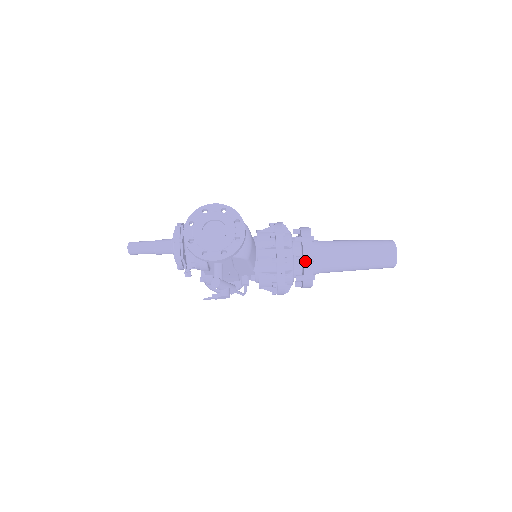
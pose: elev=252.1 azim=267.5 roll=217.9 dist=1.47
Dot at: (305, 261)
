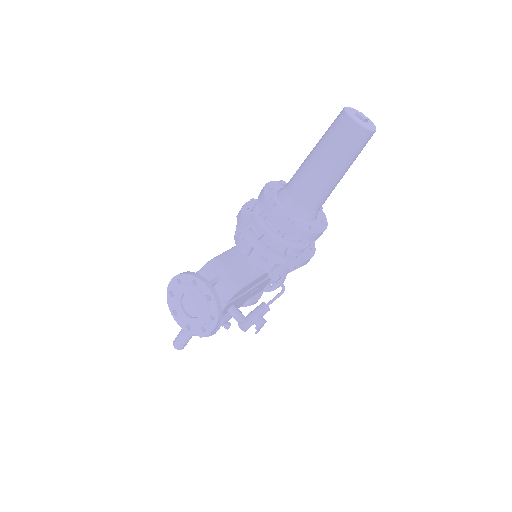
Dot at: (286, 232)
